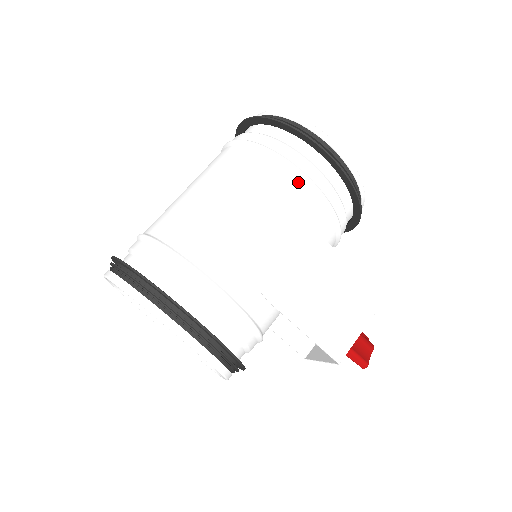
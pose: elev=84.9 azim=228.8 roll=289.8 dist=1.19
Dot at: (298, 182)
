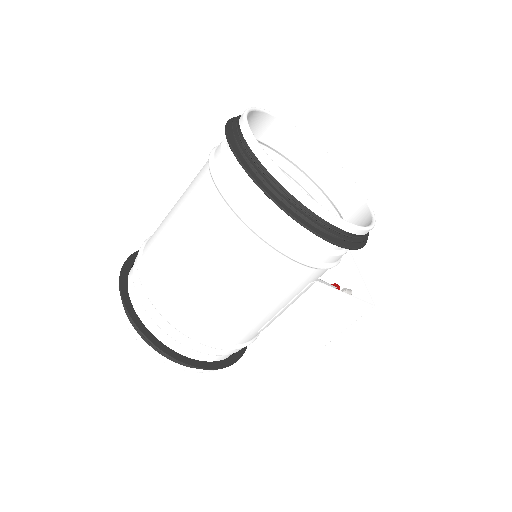
Dot at: (293, 265)
